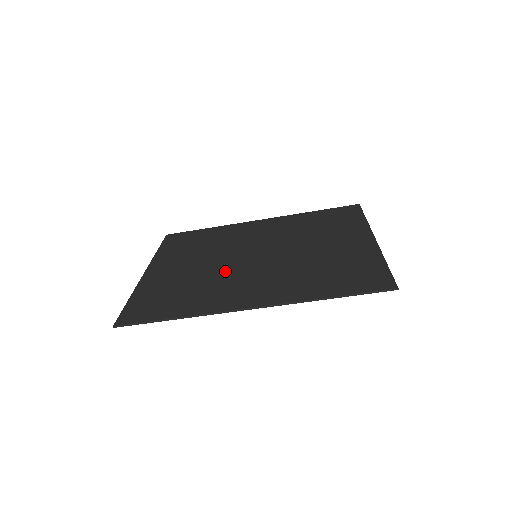
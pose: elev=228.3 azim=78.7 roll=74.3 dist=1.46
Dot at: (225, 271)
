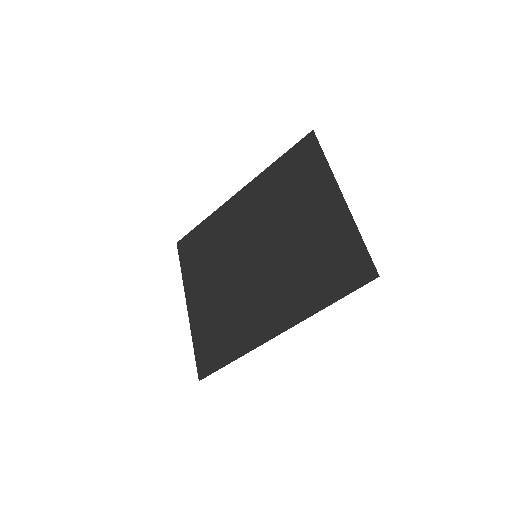
Dot at: (242, 288)
